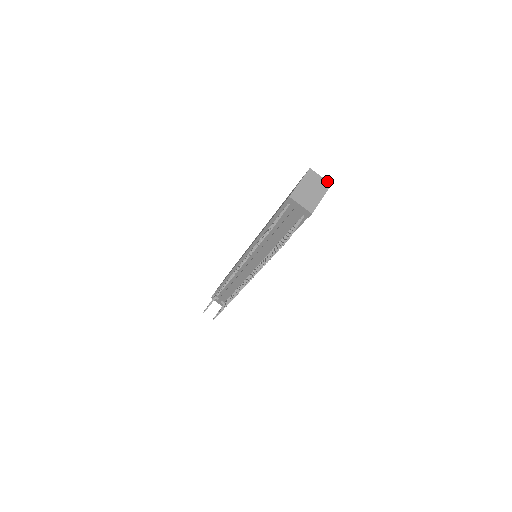
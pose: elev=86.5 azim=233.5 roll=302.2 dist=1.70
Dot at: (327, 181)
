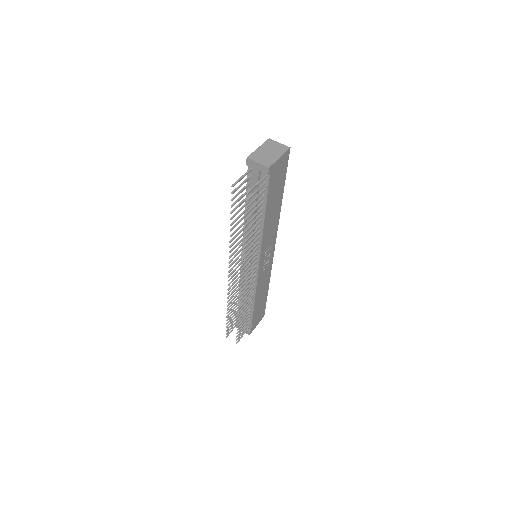
Dot at: (286, 146)
